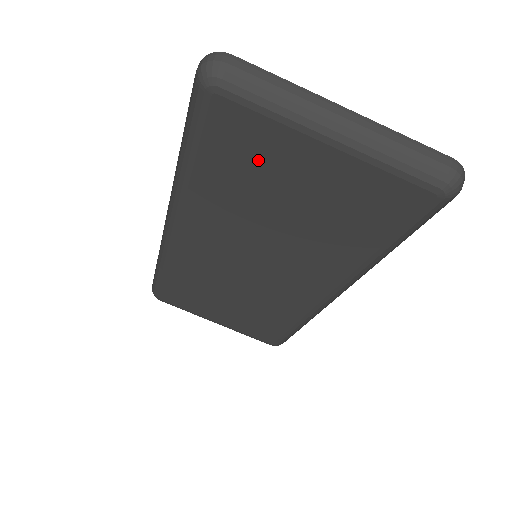
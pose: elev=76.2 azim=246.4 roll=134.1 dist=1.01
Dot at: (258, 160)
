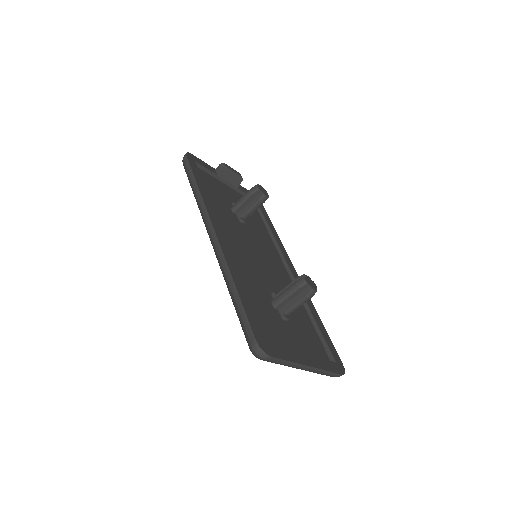
Dot at: occluded
